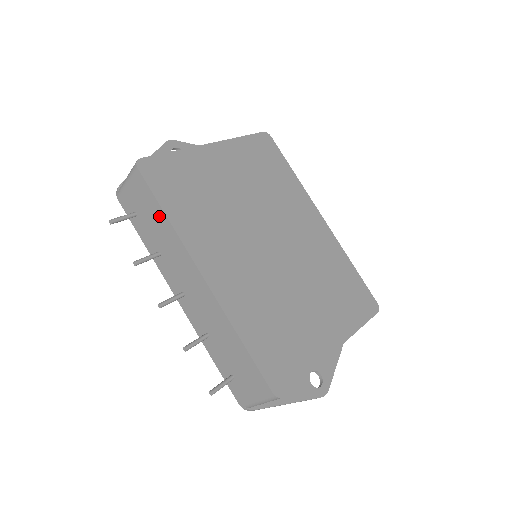
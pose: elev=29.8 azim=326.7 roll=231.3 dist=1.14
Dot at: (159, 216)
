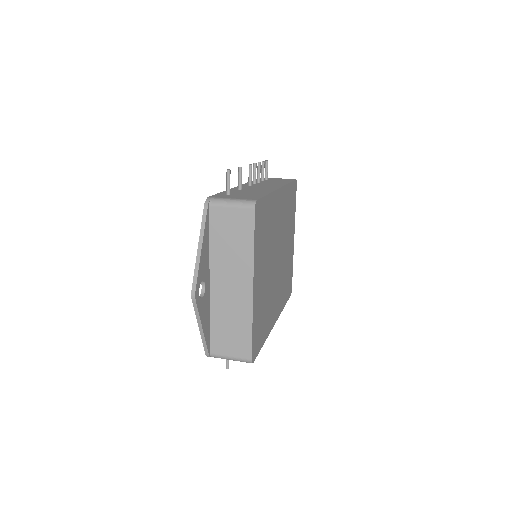
Dot at: occluded
